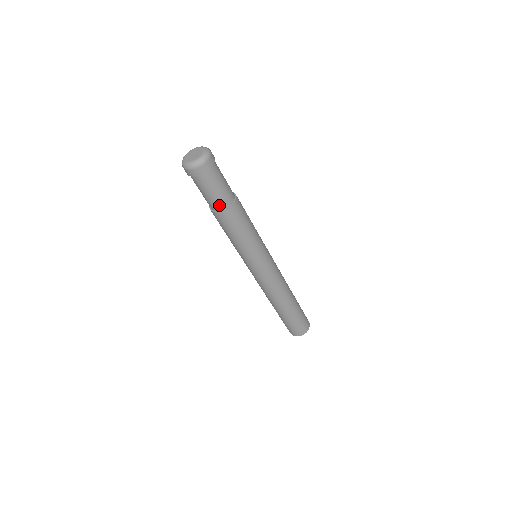
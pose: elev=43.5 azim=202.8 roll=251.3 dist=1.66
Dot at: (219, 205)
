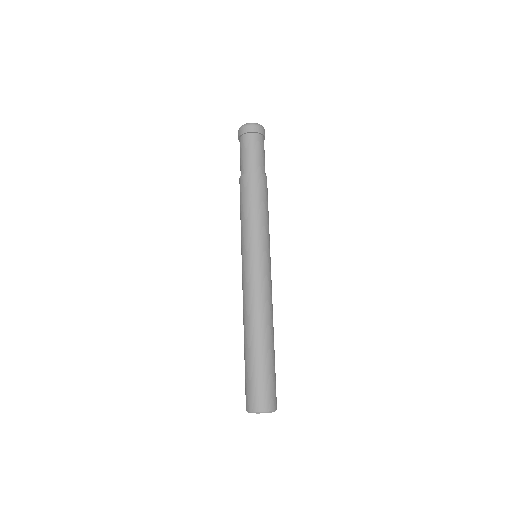
Dot at: (260, 168)
